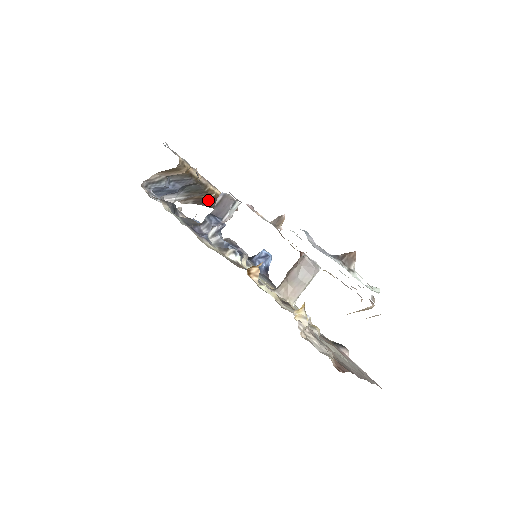
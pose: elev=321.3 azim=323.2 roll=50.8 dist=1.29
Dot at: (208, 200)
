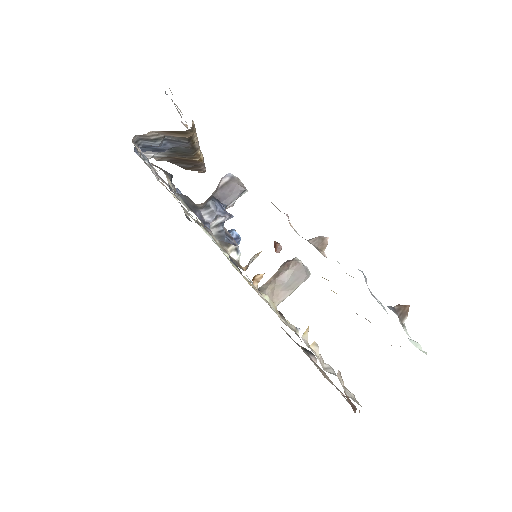
Dot at: (186, 162)
